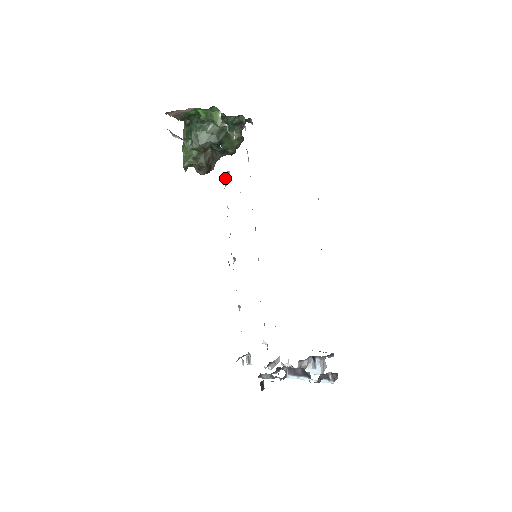
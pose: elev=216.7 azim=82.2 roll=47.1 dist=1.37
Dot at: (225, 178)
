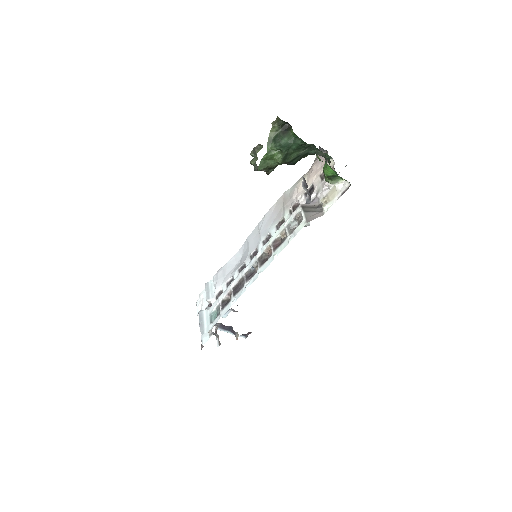
Dot at: (299, 220)
